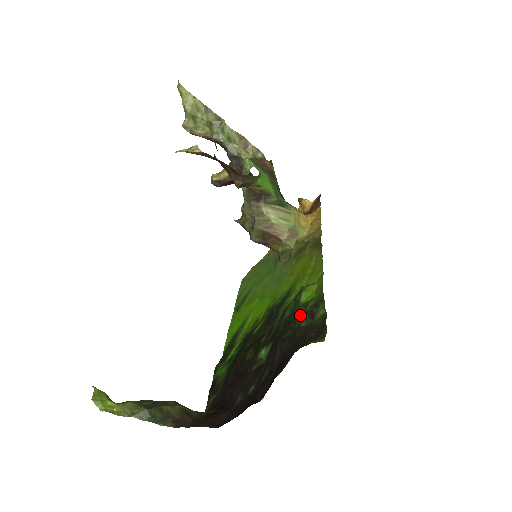
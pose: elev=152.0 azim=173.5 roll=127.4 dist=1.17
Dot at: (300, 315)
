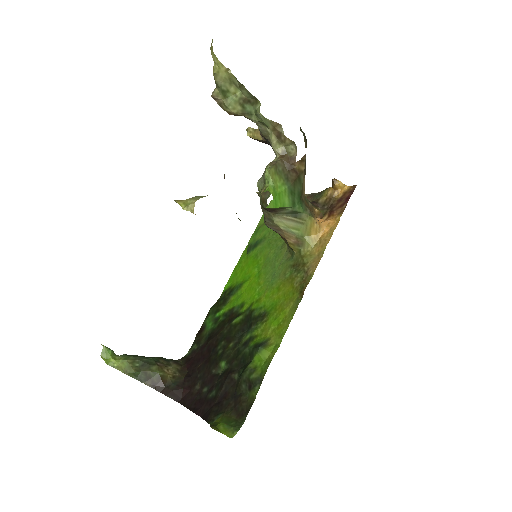
Dot at: (245, 377)
